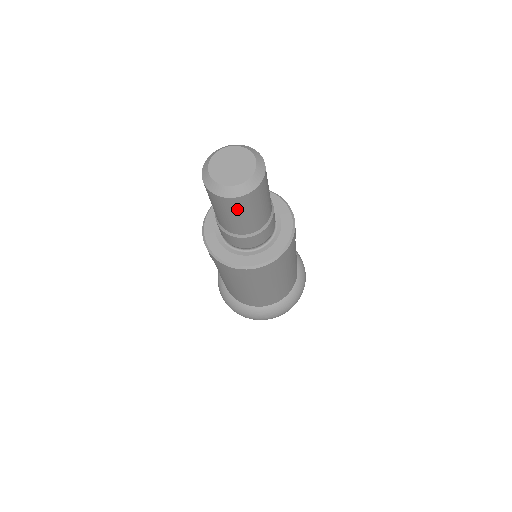
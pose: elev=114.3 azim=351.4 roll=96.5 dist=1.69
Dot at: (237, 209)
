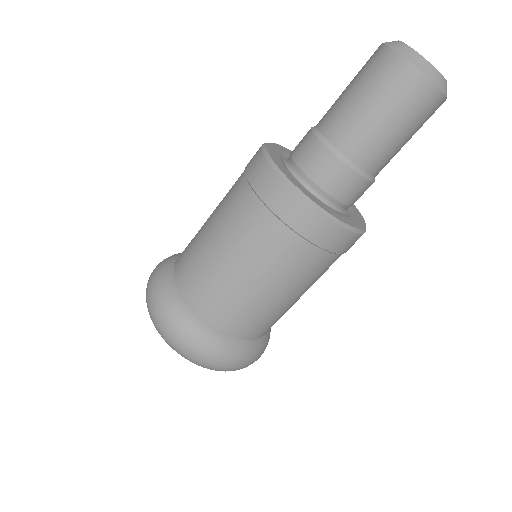
Dot at: (420, 116)
